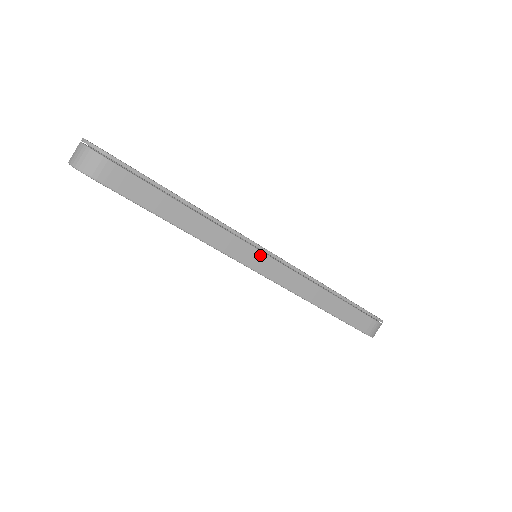
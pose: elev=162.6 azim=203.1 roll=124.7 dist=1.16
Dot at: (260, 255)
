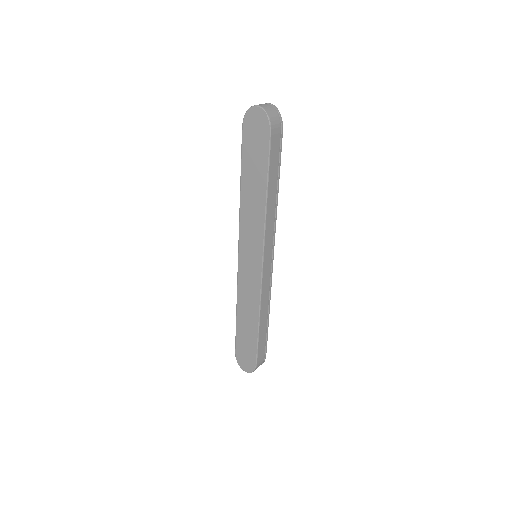
Dot at: (270, 255)
